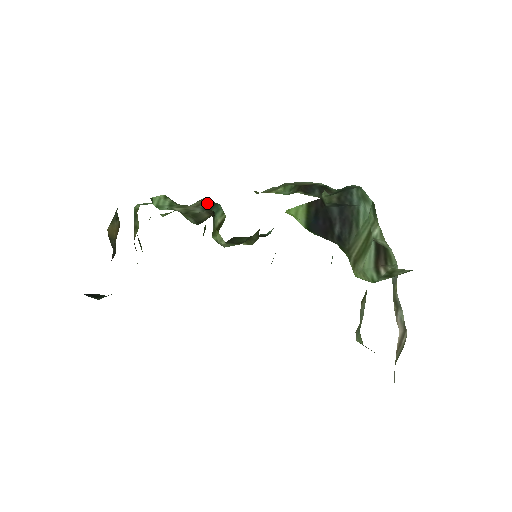
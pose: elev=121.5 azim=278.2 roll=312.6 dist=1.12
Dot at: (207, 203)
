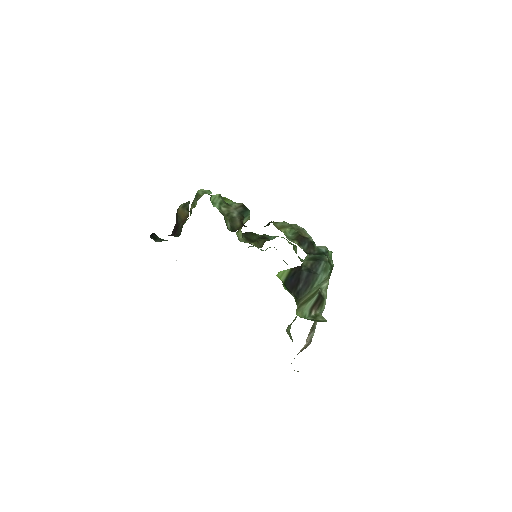
Dot at: (243, 208)
